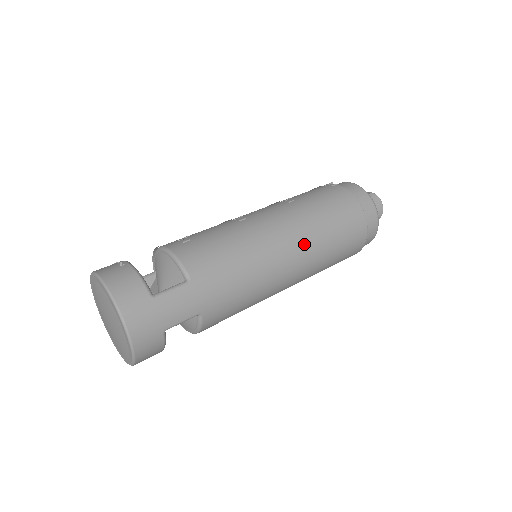
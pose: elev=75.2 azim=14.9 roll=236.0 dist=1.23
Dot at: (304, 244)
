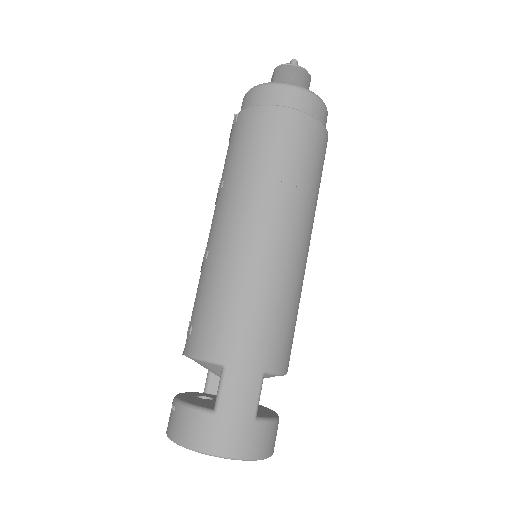
Dot at: (270, 210)
